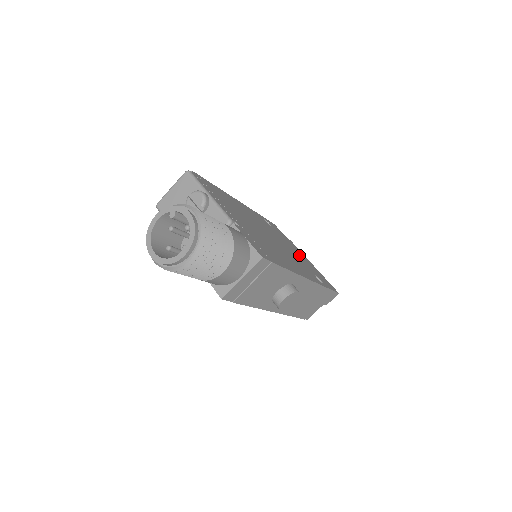
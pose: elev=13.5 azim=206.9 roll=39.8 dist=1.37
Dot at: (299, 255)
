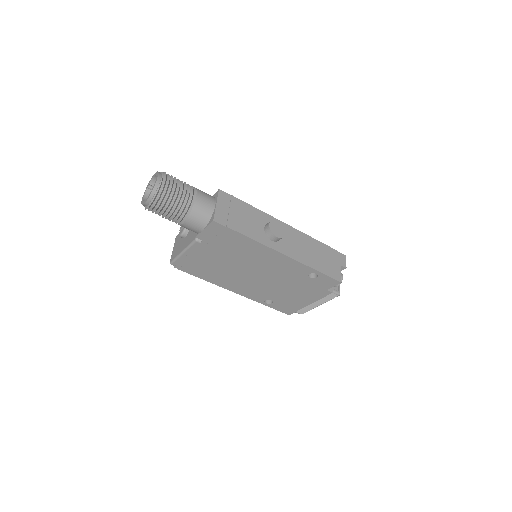
Dot at: occluded
